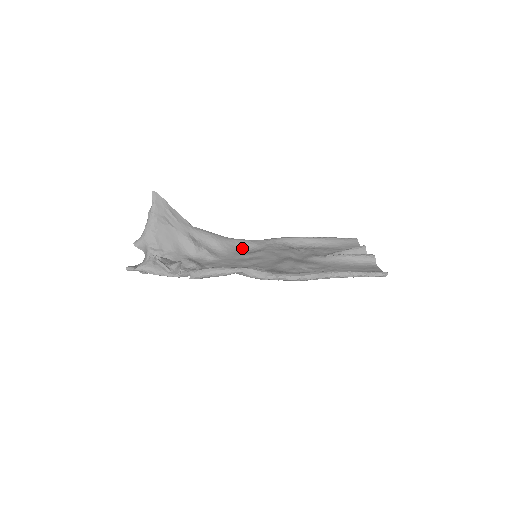
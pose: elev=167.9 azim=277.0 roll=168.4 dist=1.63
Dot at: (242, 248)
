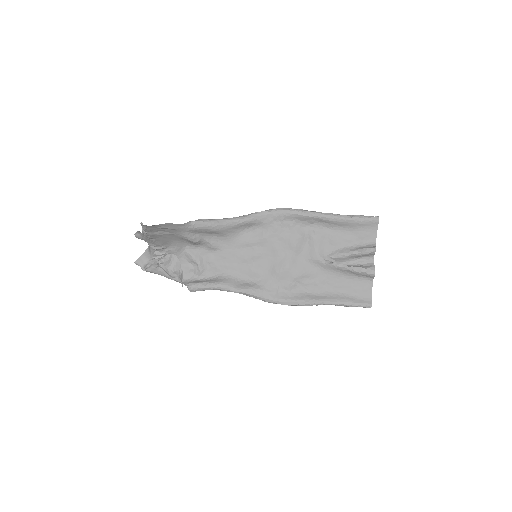
Dot at: (246, 228)
